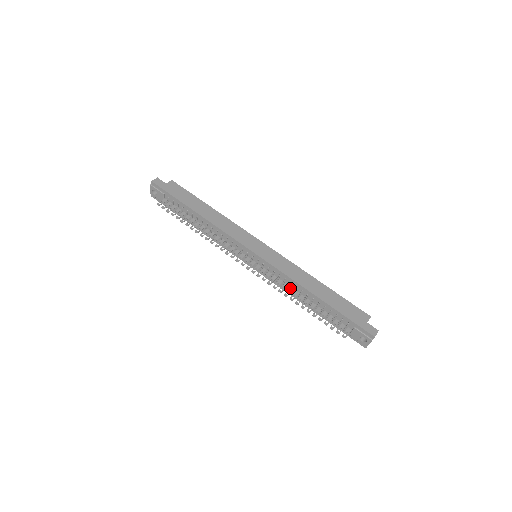
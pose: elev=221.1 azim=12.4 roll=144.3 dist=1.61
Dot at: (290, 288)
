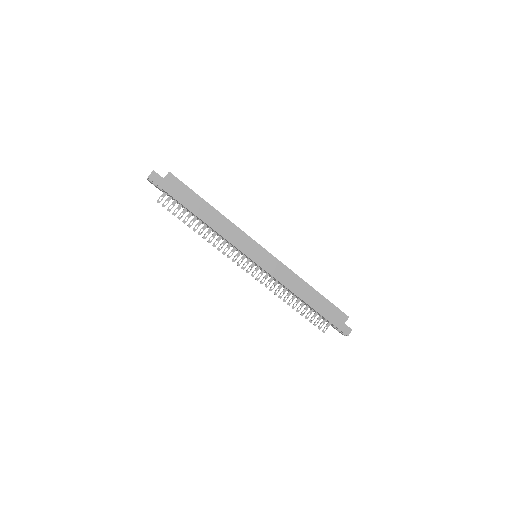
Dot at: (284, 289)
